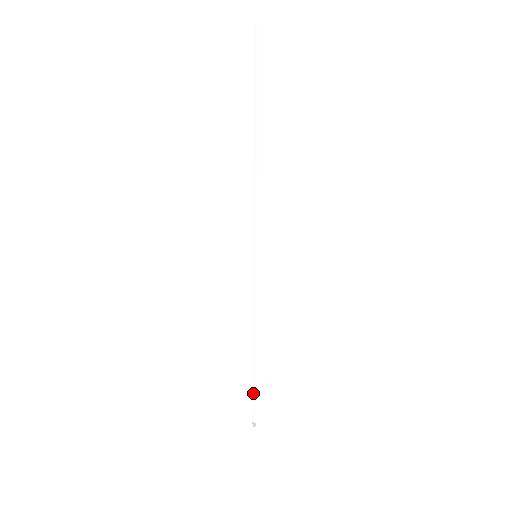
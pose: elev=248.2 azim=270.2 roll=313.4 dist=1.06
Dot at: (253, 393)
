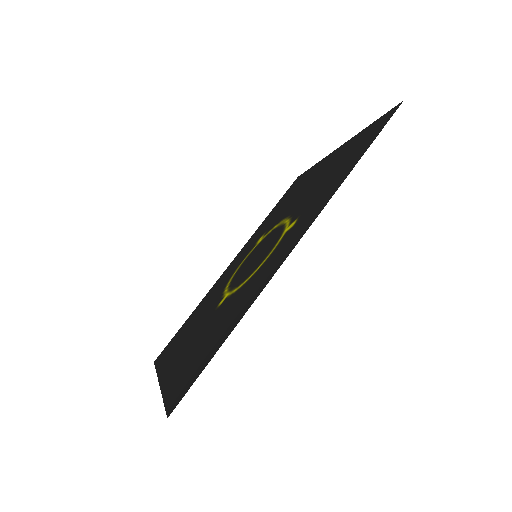
Dot at: (180, 403)
